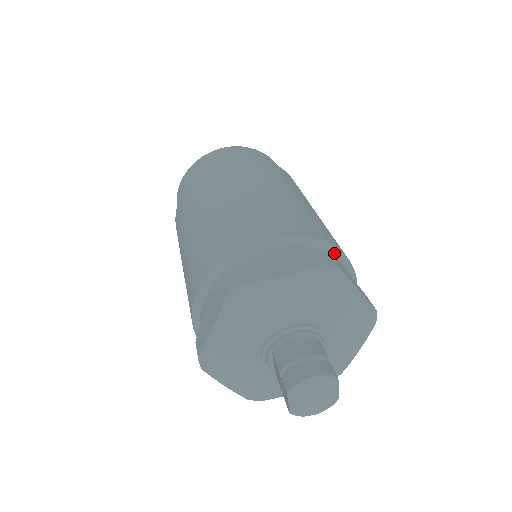
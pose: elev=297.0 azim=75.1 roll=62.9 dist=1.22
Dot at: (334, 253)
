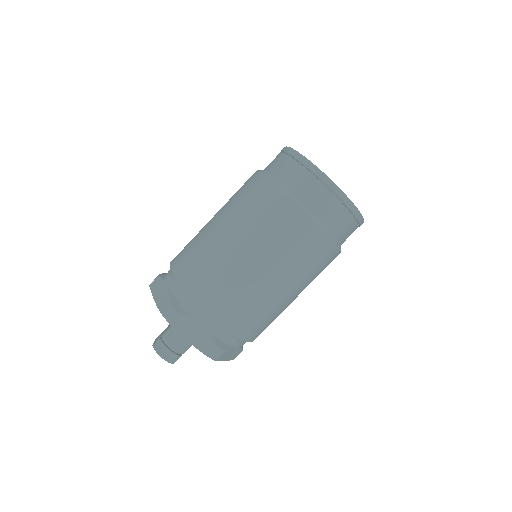
Dot at: (241, 341)
